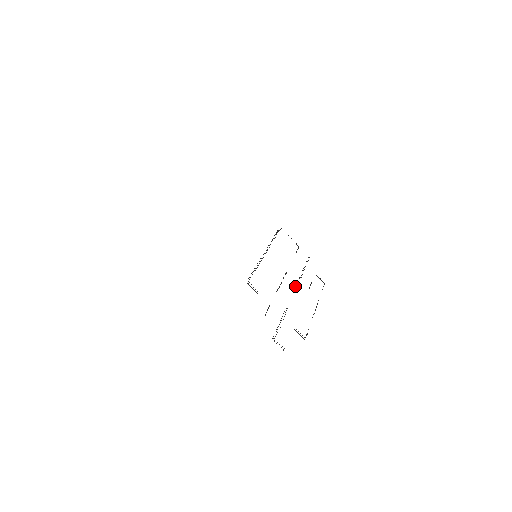
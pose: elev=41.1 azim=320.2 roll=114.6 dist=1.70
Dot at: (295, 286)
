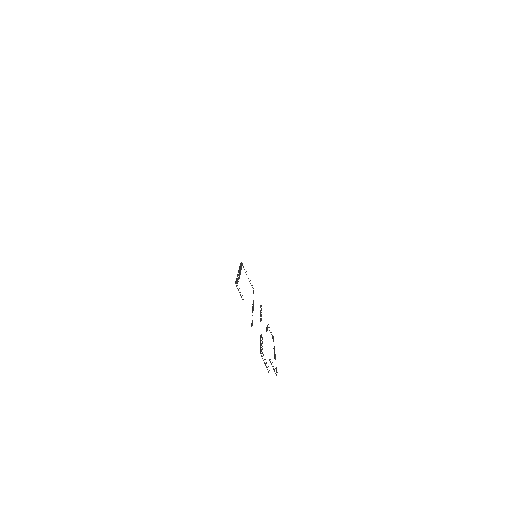
Dot at: (260, 320)
